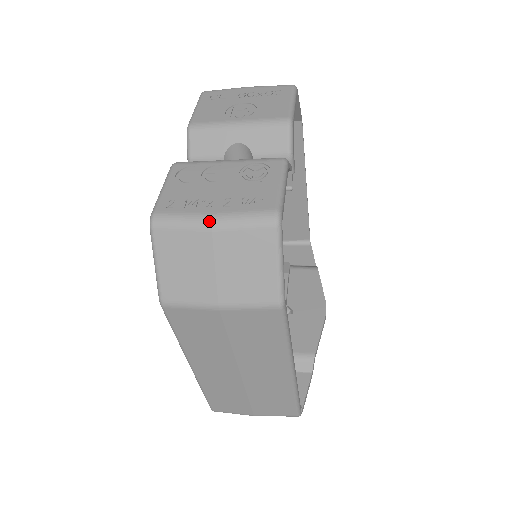
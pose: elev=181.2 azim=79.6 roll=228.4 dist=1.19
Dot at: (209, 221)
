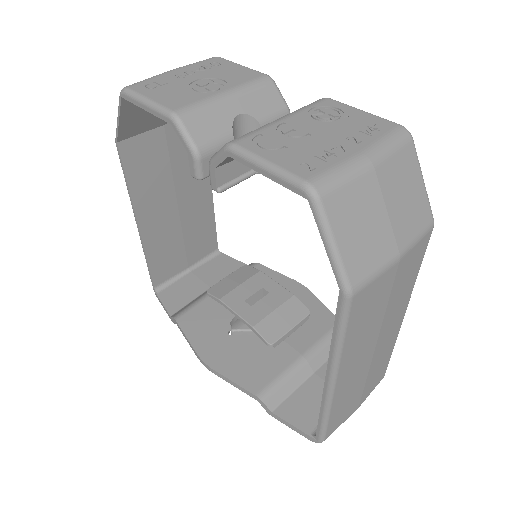
Dot at: (367, 160)
